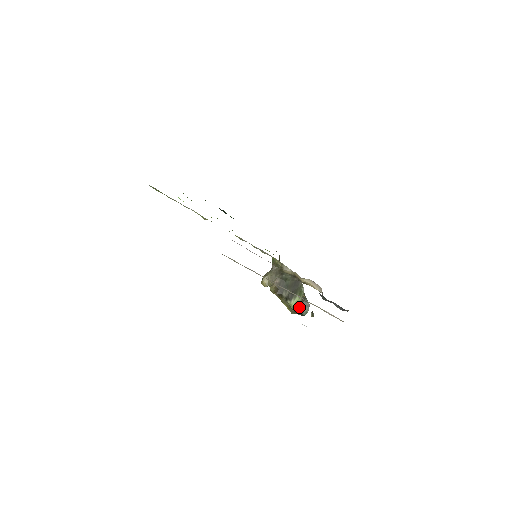
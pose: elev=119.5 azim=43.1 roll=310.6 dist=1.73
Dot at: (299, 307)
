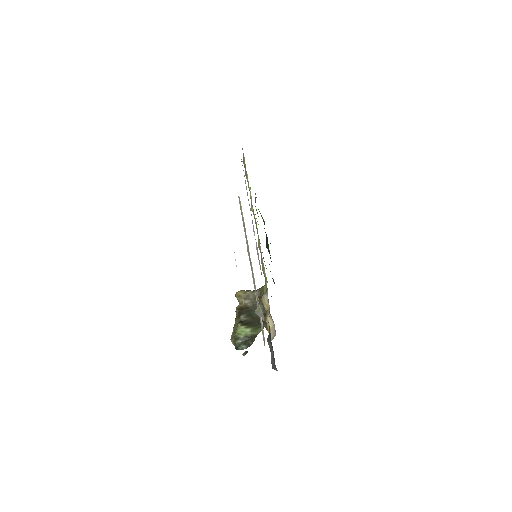
Dot at: (242, 338)
